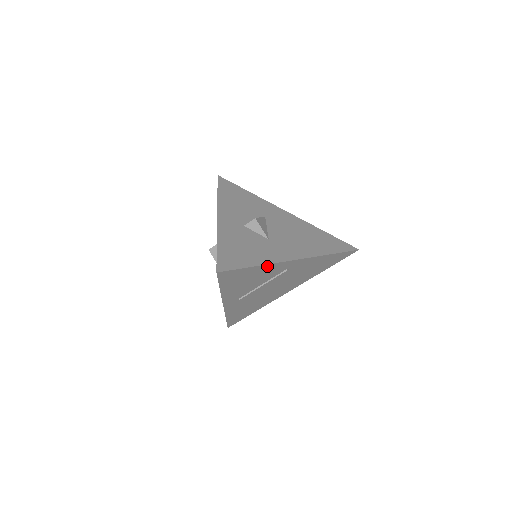
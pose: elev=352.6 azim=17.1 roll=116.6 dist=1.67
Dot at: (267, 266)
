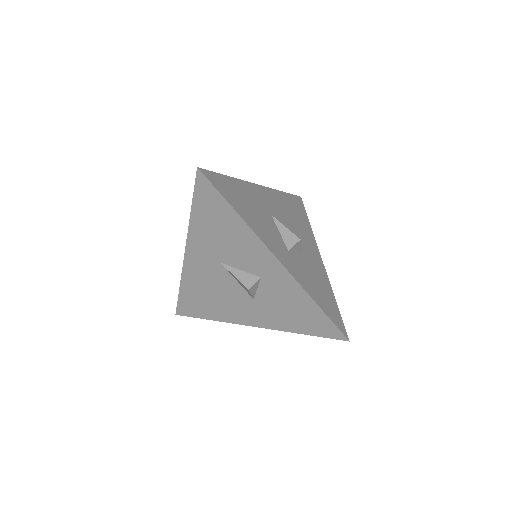
Dot at: occluded
